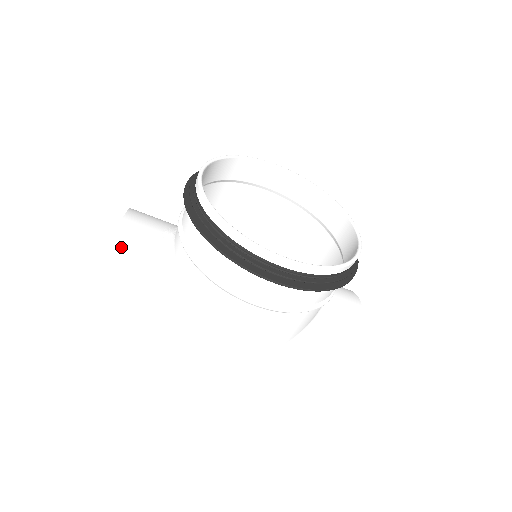
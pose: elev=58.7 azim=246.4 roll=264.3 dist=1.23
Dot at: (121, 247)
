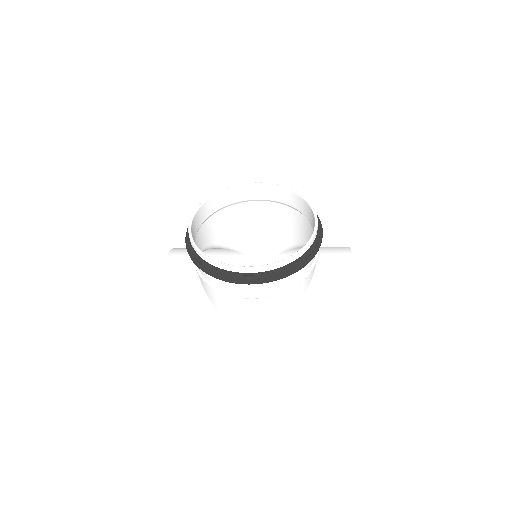
Dot at: (167, 284)
